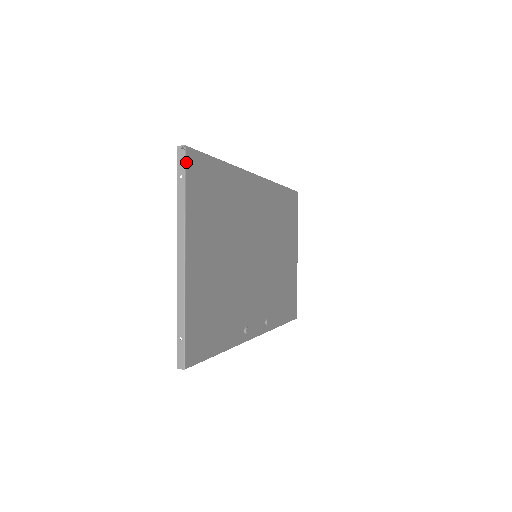
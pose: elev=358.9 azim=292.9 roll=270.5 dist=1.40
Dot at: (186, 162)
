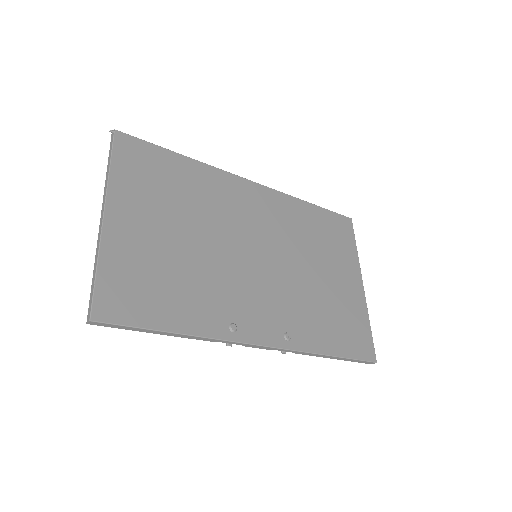
Dot at: (115, 141)
